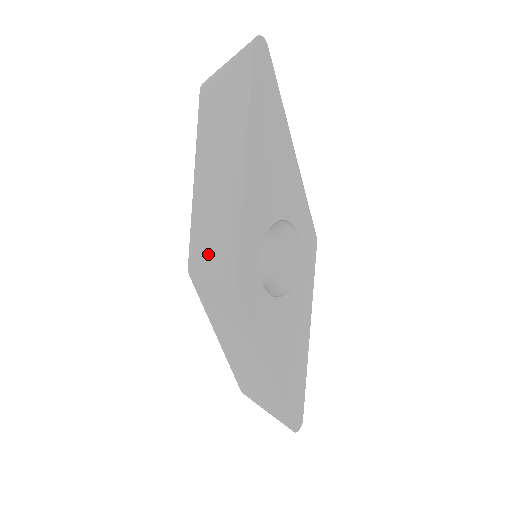
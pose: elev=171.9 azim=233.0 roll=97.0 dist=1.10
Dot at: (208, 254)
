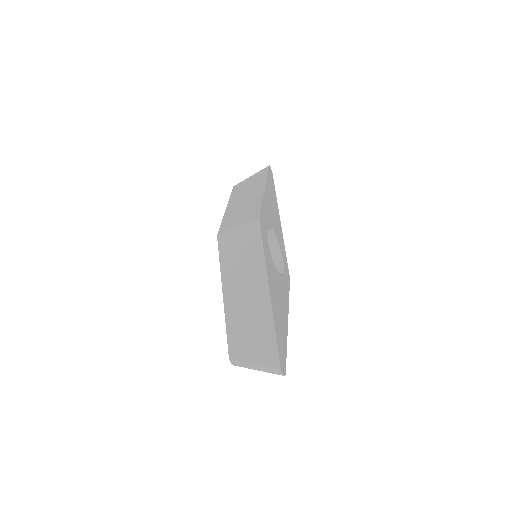
Dot at: (236, 222)
